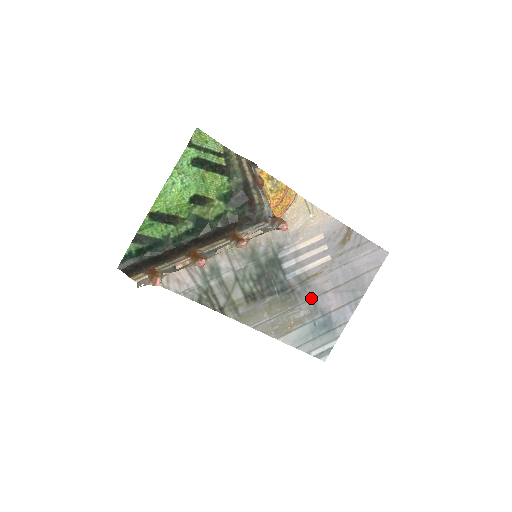
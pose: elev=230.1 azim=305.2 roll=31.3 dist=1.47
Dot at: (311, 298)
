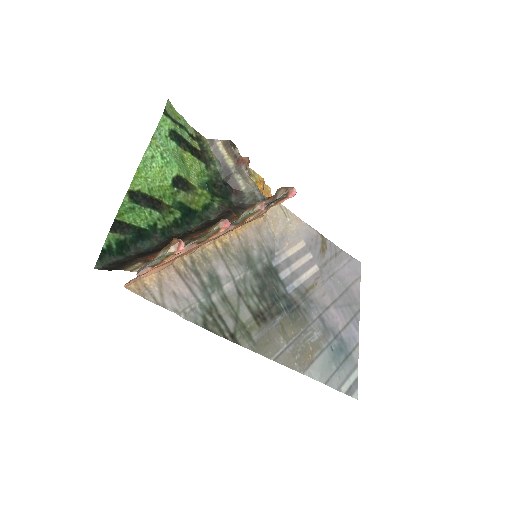
Dot at: (317, 315)
